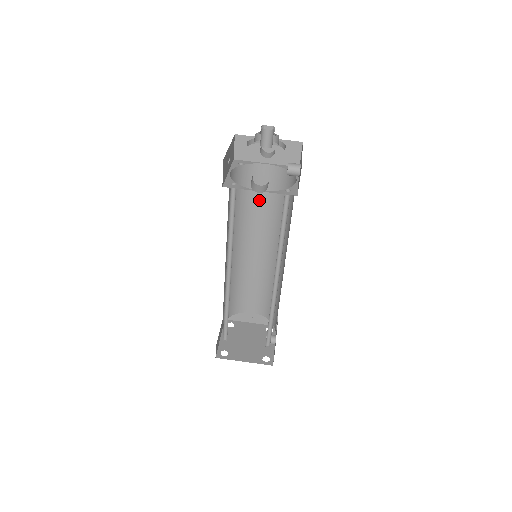
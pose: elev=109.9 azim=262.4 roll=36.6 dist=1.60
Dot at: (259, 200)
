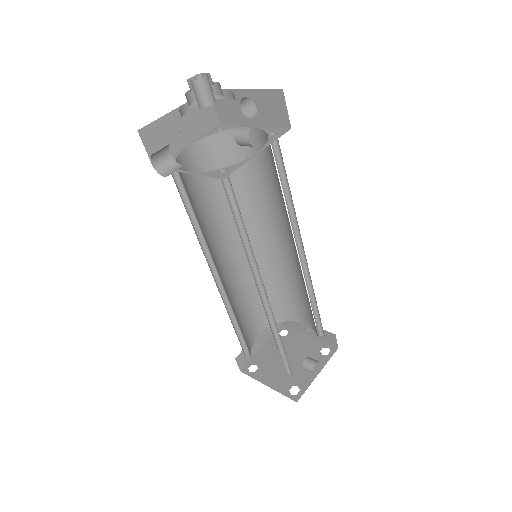
Dot at: (262, 179)
